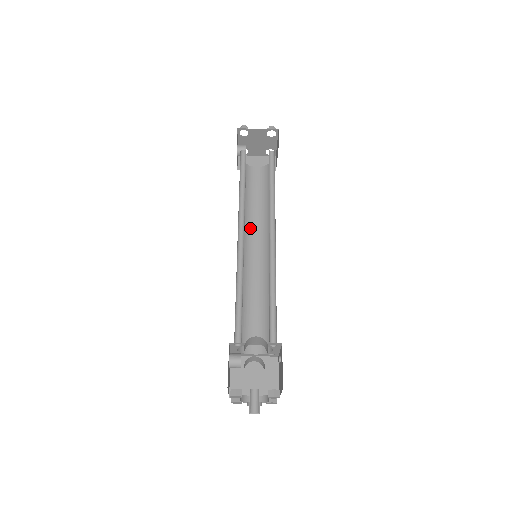
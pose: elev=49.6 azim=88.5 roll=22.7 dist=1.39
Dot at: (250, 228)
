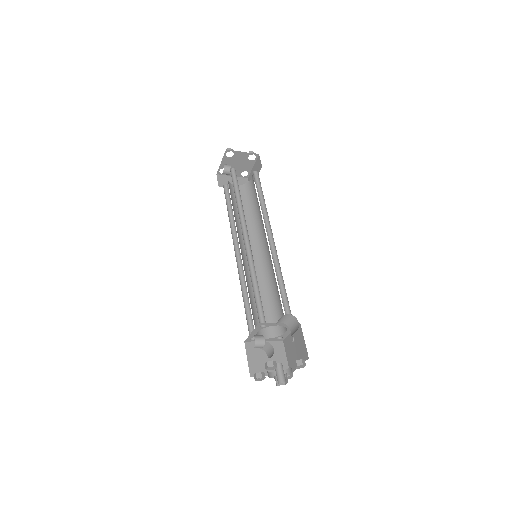
Dot at: (241, 234)
